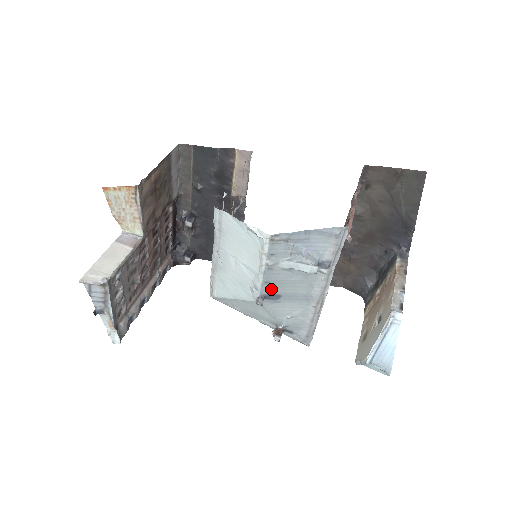
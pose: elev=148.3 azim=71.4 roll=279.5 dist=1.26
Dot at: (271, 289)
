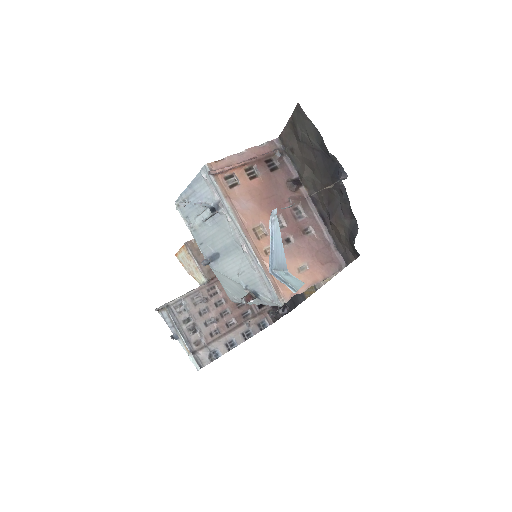
Dot at: (209, 249)
